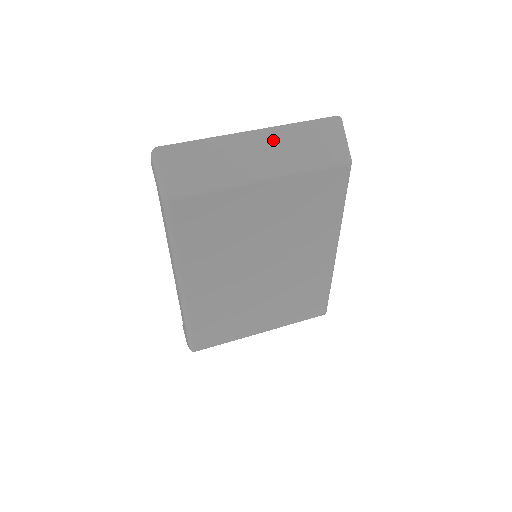
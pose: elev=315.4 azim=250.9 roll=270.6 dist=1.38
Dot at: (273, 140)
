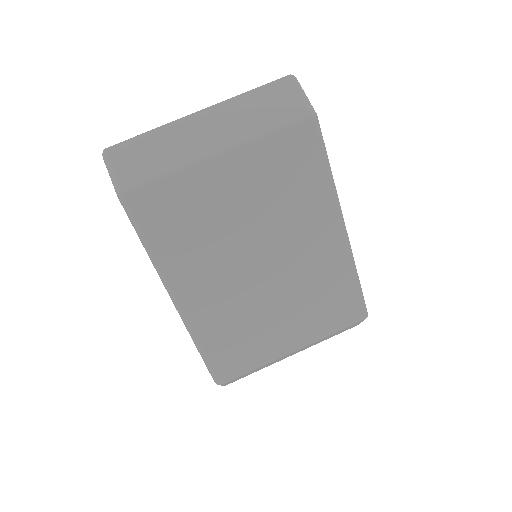
Dot at: (223, 114)
